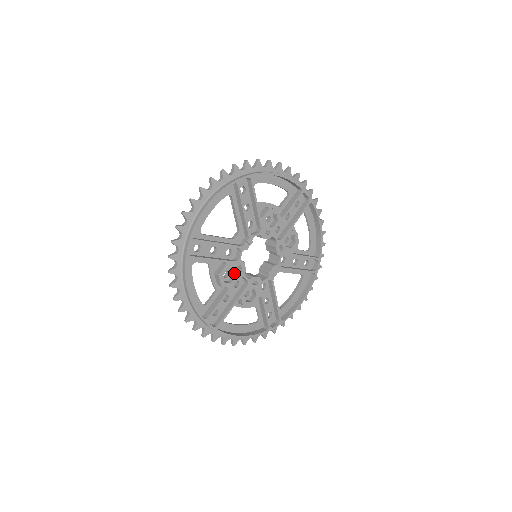
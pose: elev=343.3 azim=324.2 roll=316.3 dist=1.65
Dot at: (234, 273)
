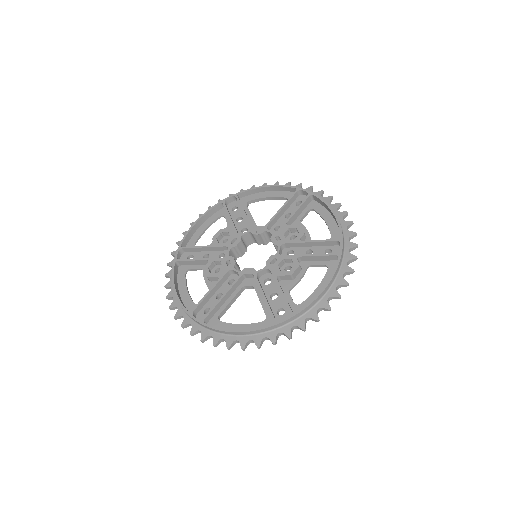
Dot at: (228, 241)
